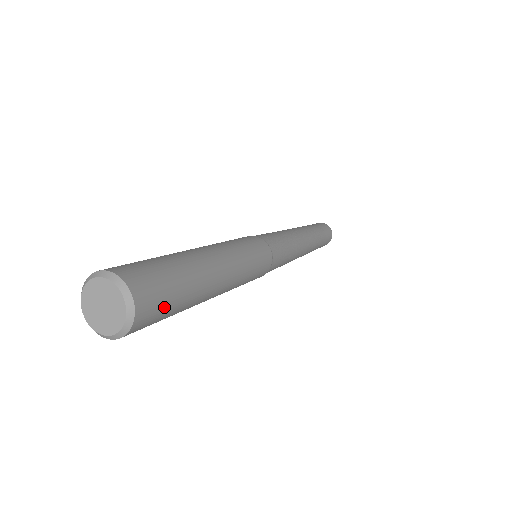
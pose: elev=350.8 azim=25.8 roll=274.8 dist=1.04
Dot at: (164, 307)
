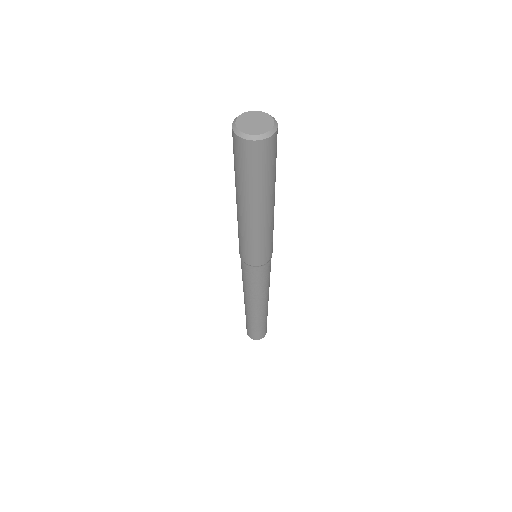
Dot at: (263, 163)
